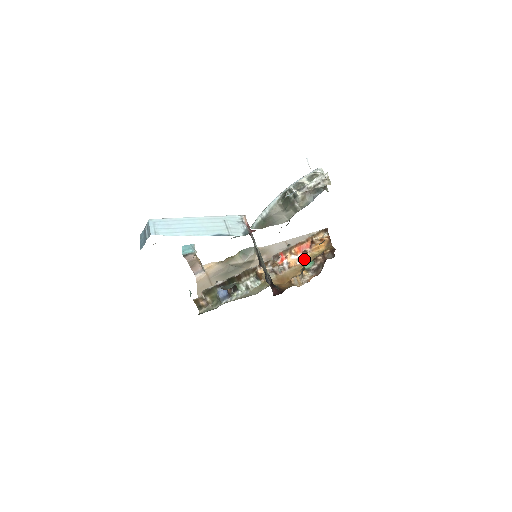
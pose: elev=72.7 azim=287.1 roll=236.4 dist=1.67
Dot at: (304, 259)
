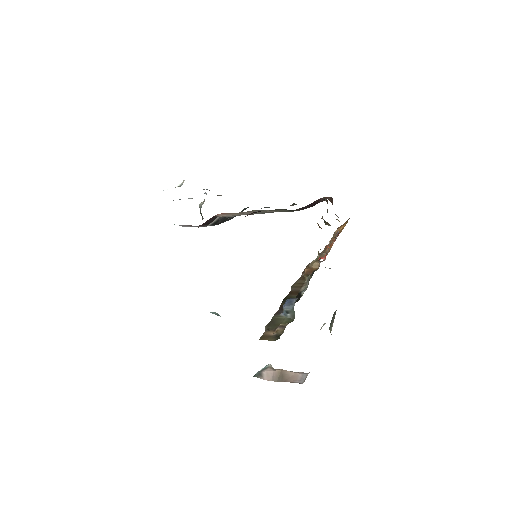
Dot at: (337, 234)
